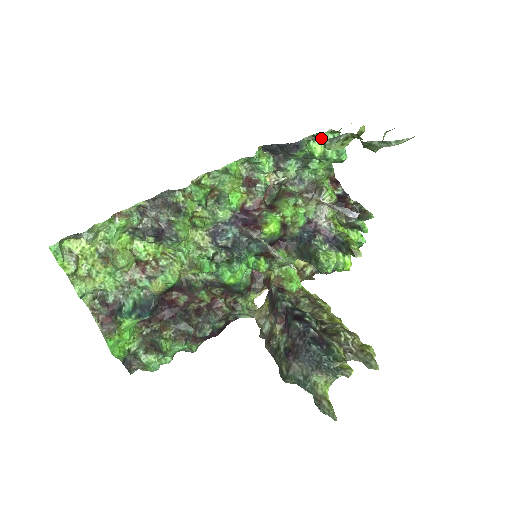
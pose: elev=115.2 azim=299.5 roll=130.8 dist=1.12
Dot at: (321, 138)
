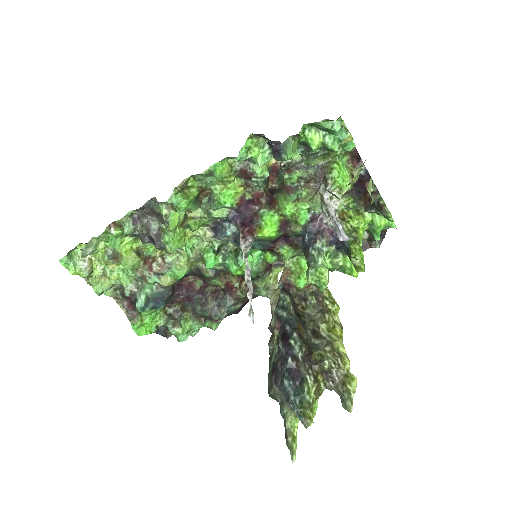
Dot at: occluded
